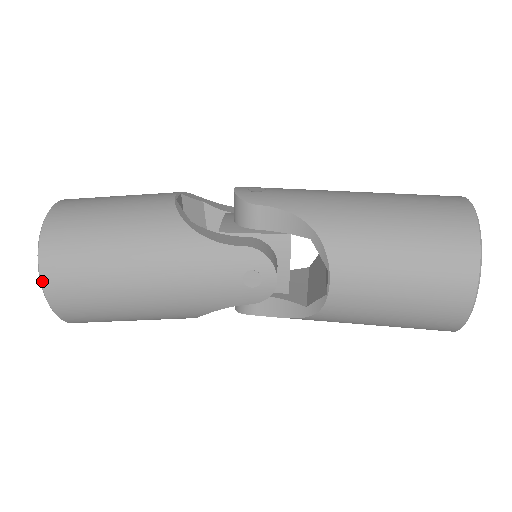
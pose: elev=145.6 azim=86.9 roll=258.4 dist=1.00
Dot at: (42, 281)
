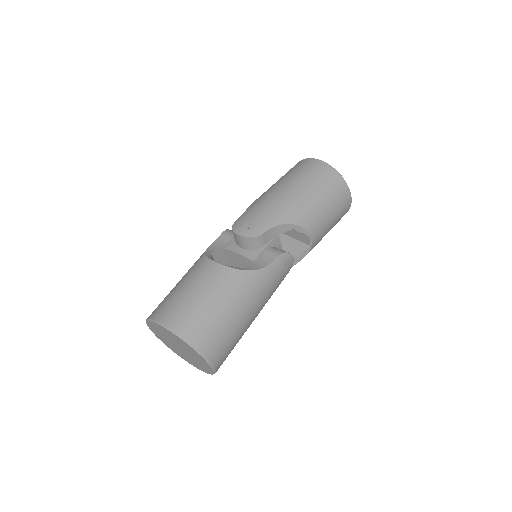
Dot at: (211, 364)
